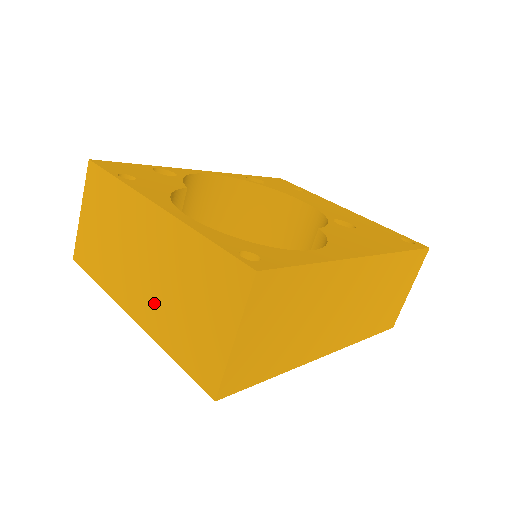
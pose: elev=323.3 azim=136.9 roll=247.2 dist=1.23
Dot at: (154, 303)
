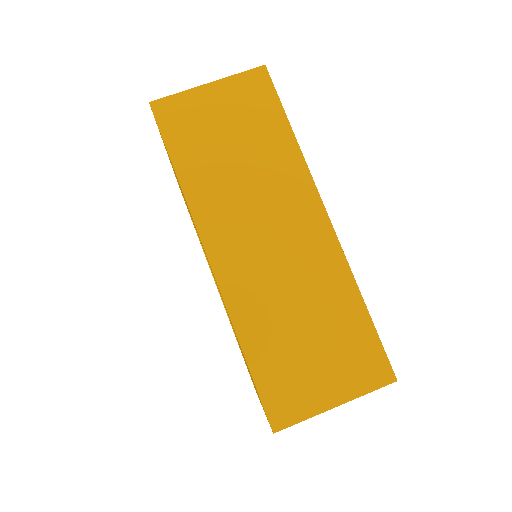
Dot at: occluded
